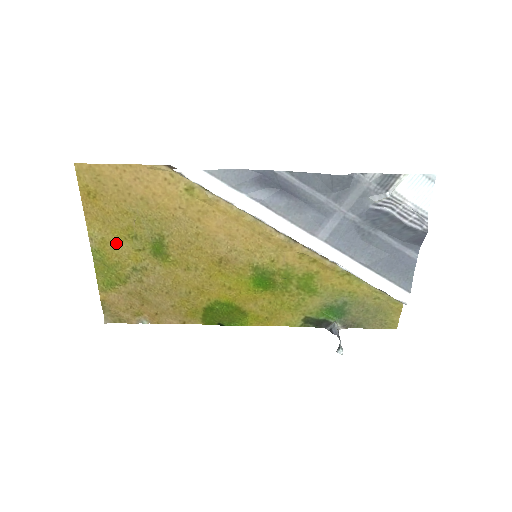
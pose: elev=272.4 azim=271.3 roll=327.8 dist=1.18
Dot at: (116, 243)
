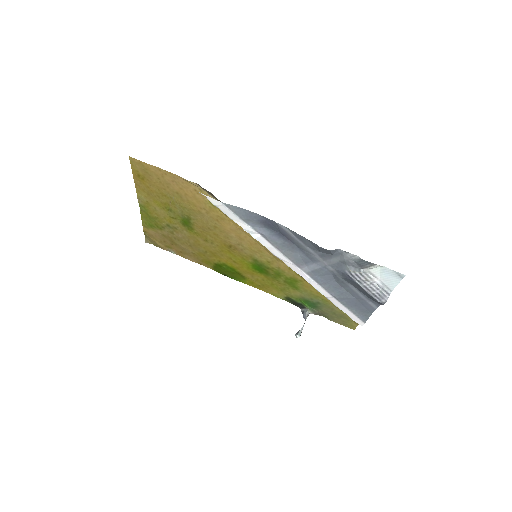
Dot at: (156, 208)
